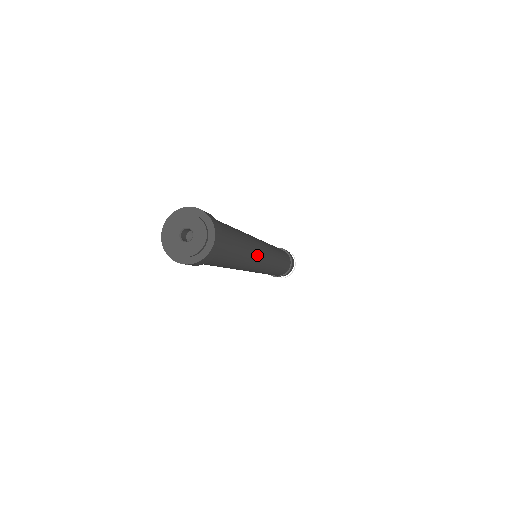
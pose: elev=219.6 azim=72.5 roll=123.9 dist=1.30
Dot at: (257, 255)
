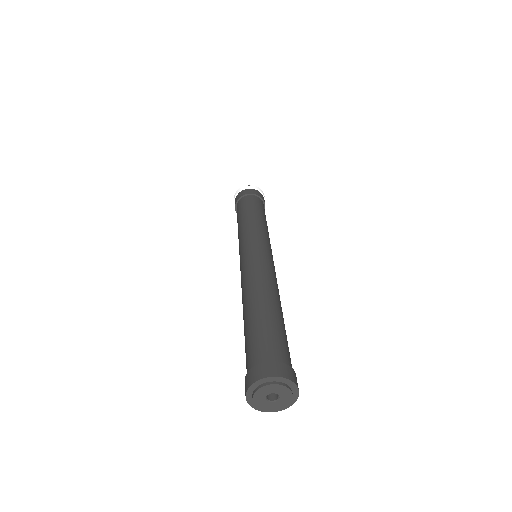
Dot at: occluded
